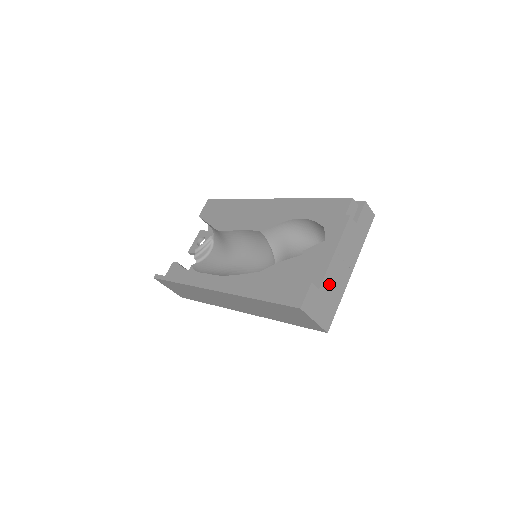
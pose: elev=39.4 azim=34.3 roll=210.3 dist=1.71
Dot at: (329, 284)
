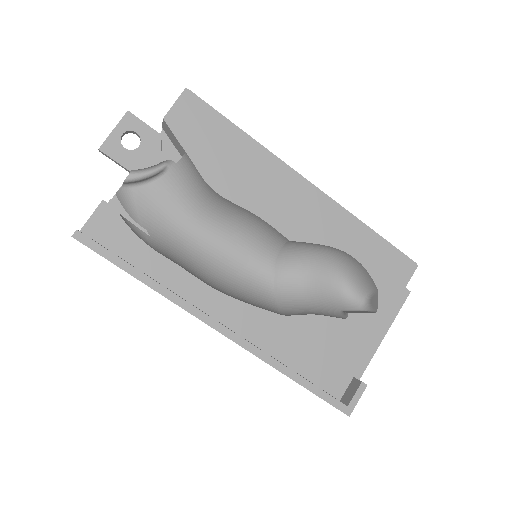
Dot at: occluded
